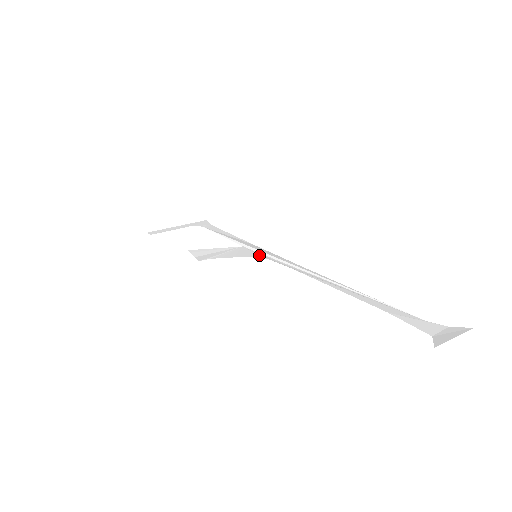
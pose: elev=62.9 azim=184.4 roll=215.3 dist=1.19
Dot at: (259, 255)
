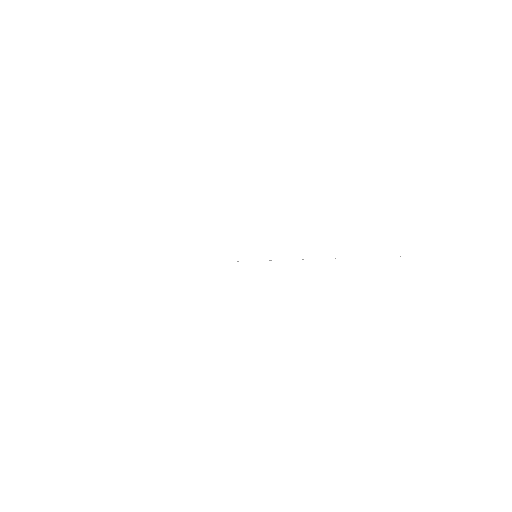
Dot at: occluded
